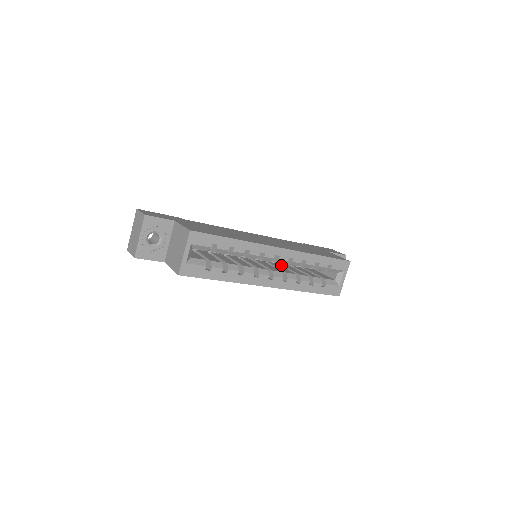
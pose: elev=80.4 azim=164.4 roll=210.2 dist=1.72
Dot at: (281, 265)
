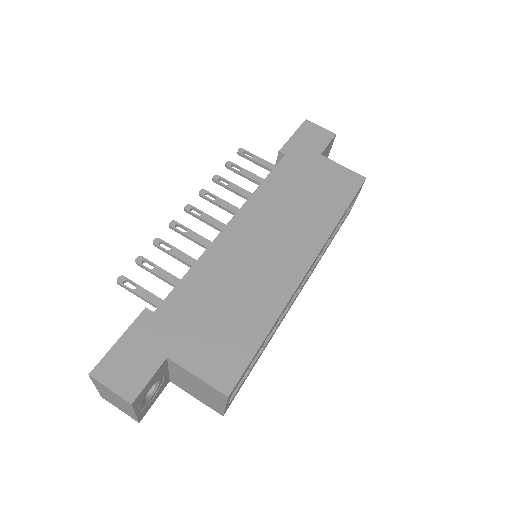
Dot at: occluded
